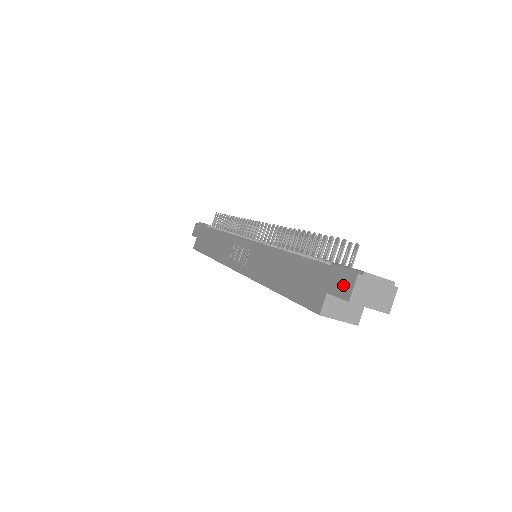
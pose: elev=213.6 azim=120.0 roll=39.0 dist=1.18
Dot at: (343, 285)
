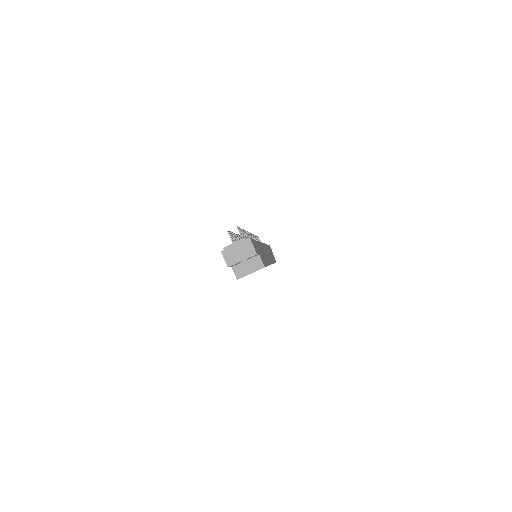
Dot at: occluded
